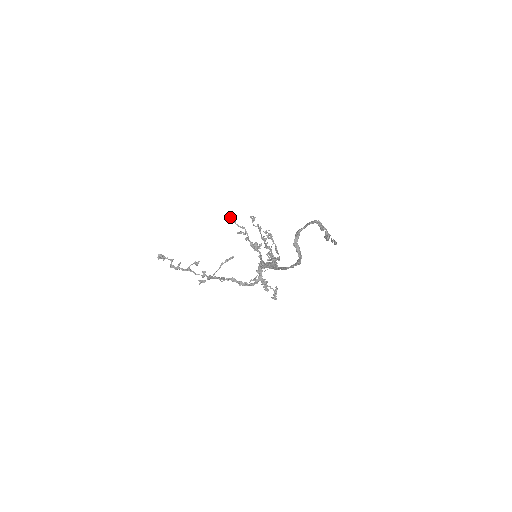
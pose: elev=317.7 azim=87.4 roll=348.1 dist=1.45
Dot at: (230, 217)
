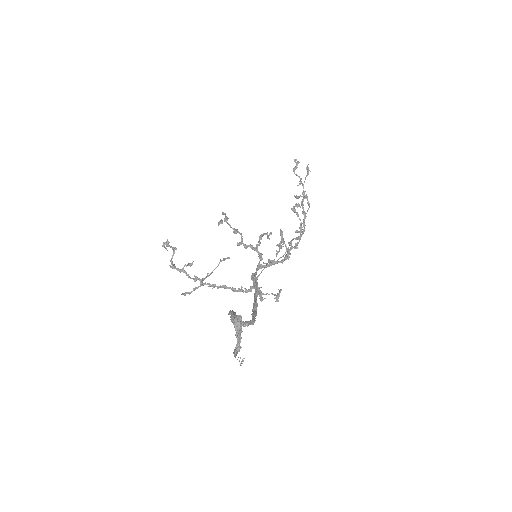
Dot at: (223, 214)
